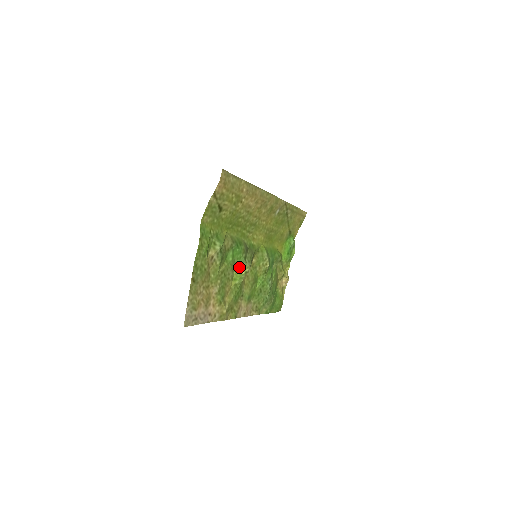
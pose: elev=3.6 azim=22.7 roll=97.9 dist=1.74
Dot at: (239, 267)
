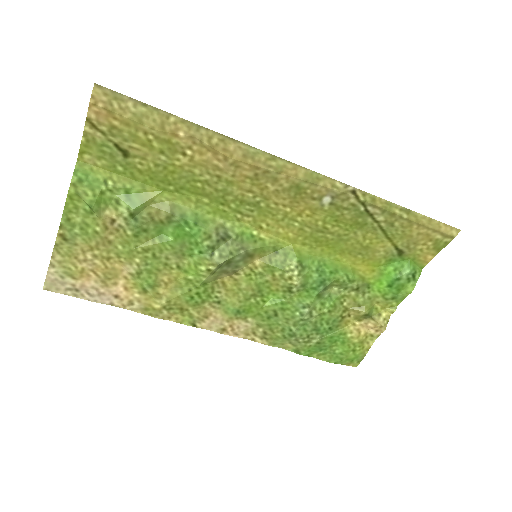
Dot at: (197, 257)
